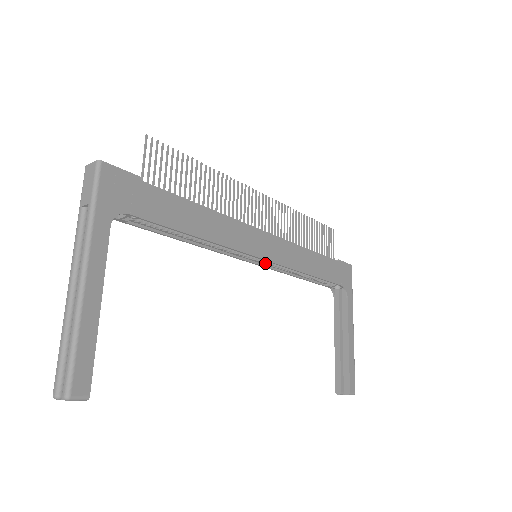
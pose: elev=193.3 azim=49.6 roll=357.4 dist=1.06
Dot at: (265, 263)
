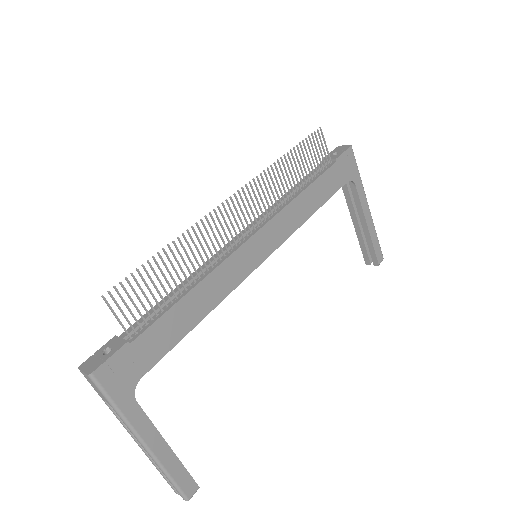
Dot at: occluded
